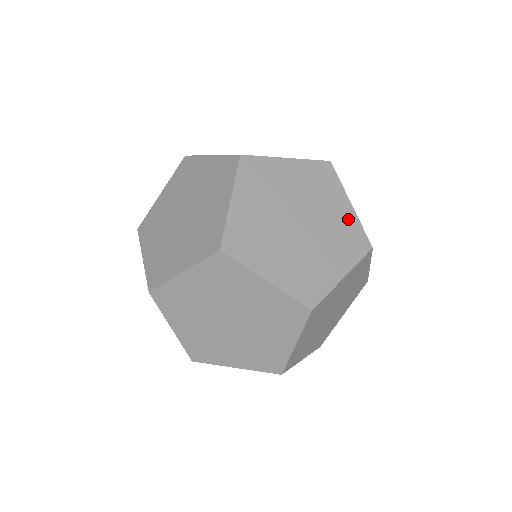
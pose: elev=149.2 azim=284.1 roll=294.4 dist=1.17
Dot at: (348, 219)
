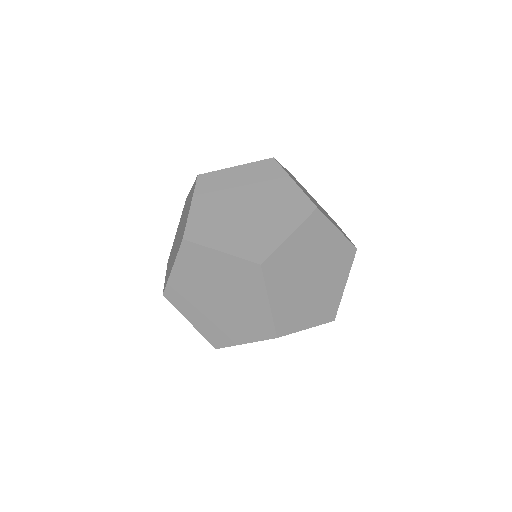
Dot at: occluded
